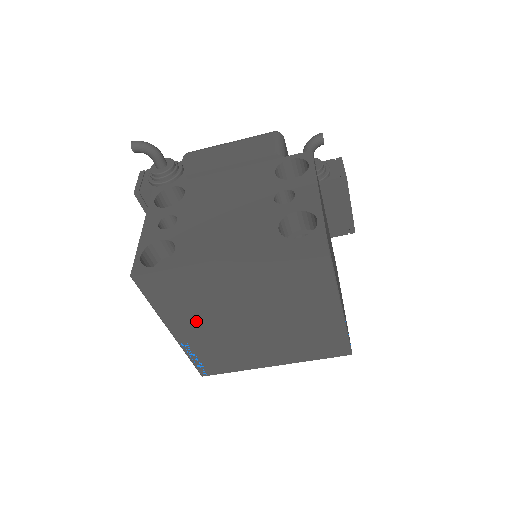
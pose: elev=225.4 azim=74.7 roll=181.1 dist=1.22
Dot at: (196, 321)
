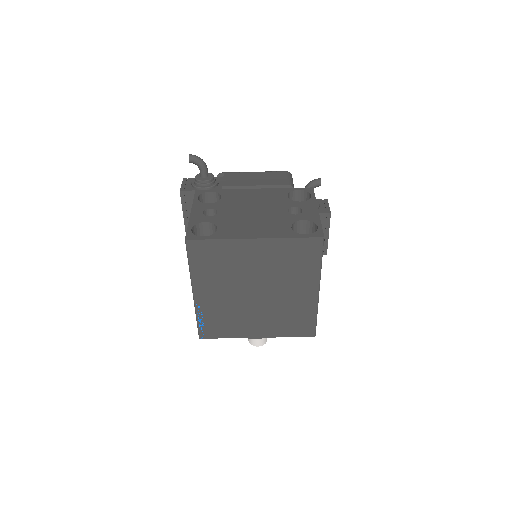
Dot at: (215, 286)
